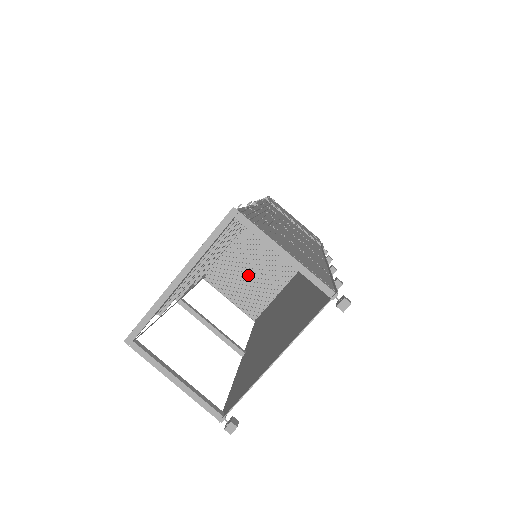
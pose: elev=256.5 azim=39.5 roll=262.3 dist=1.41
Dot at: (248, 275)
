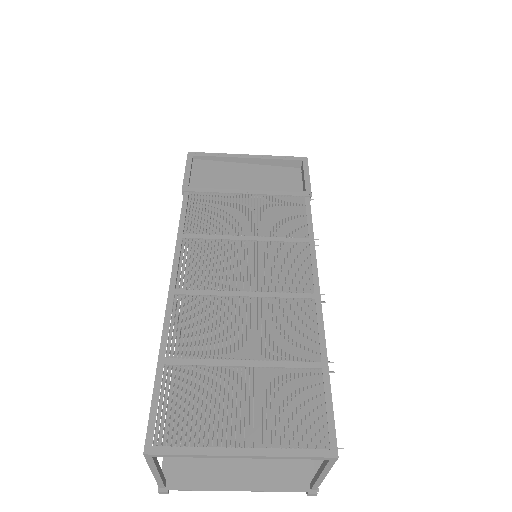
Dot at: occluded
